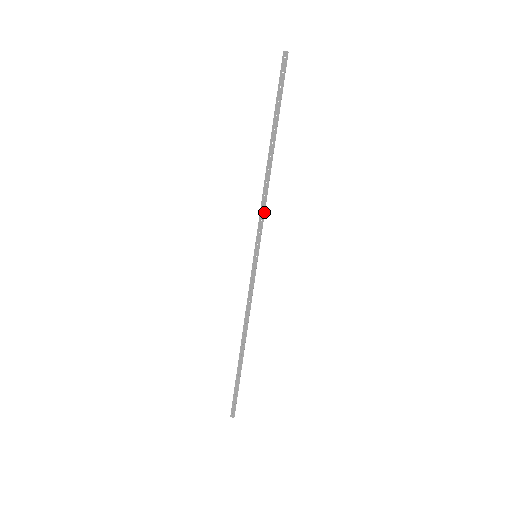
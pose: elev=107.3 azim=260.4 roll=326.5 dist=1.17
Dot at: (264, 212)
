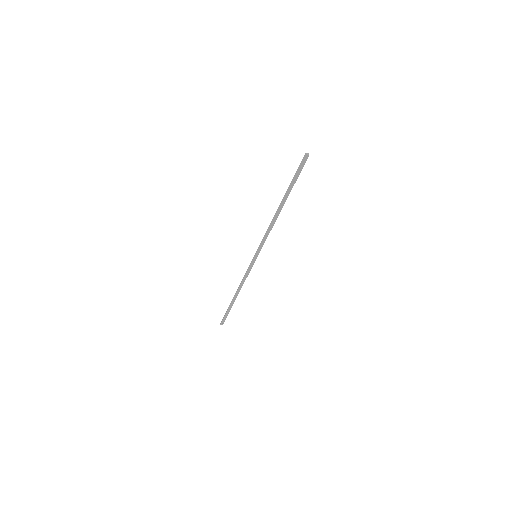
Dot at: occluded
